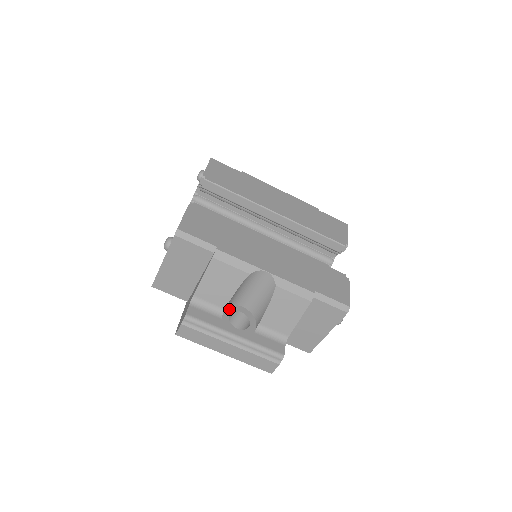
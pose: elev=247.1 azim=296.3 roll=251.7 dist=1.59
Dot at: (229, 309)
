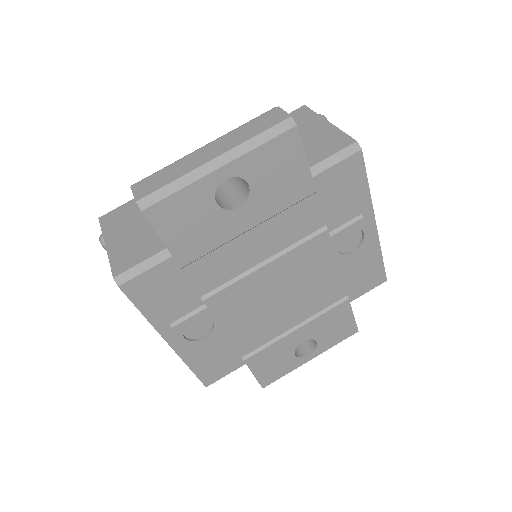
Dot at: occluded
